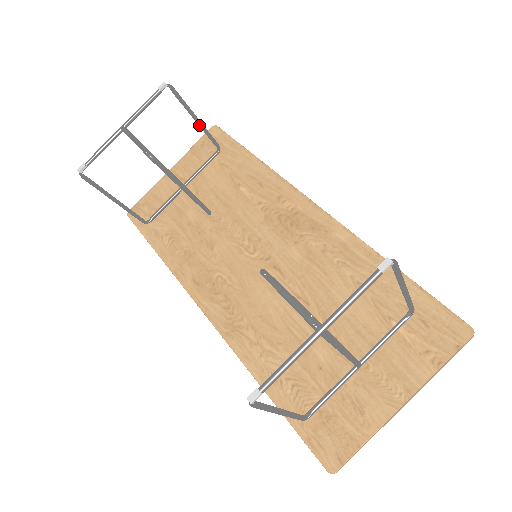
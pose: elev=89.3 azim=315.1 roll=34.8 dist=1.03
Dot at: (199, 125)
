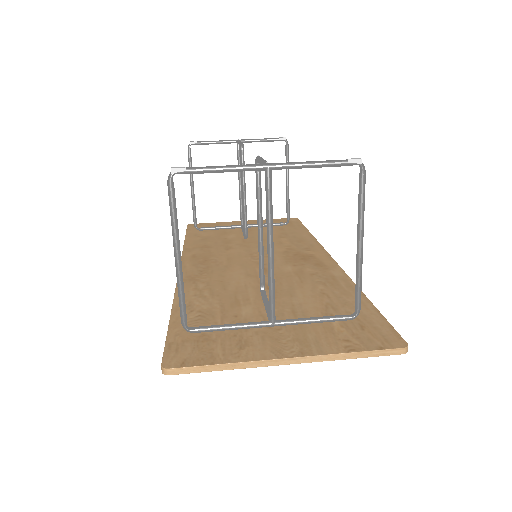
Dot at: (286, 188)
